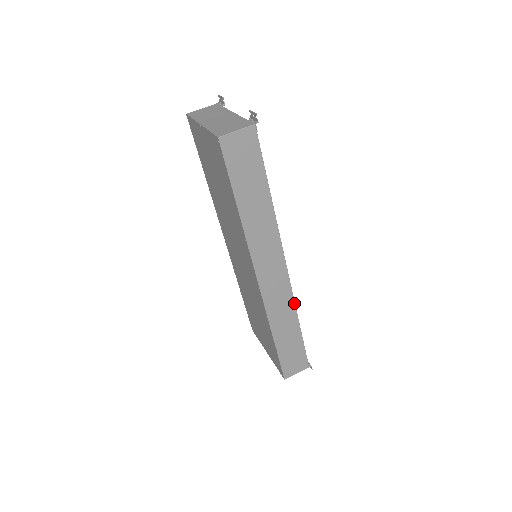
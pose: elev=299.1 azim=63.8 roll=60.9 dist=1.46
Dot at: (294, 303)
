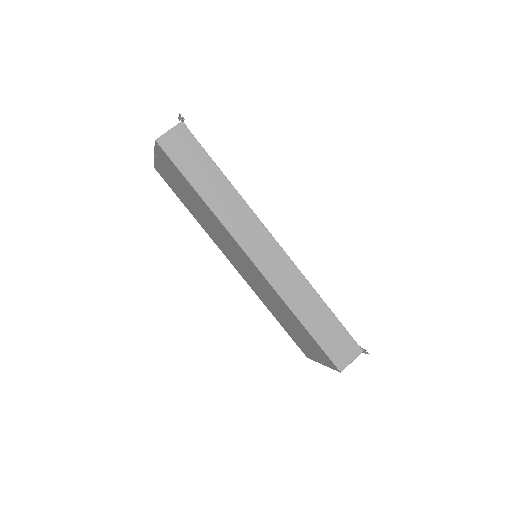
Dot at: (303, 276)
